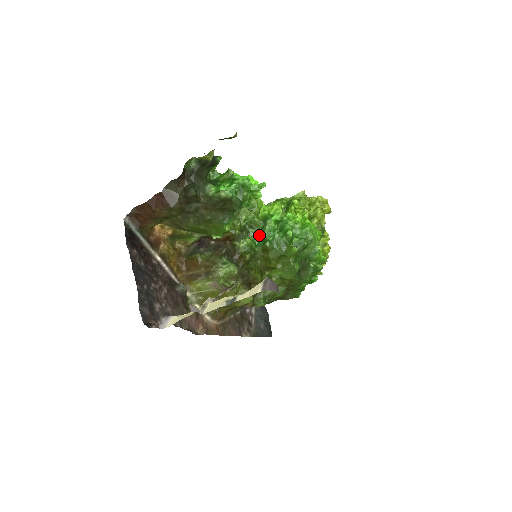
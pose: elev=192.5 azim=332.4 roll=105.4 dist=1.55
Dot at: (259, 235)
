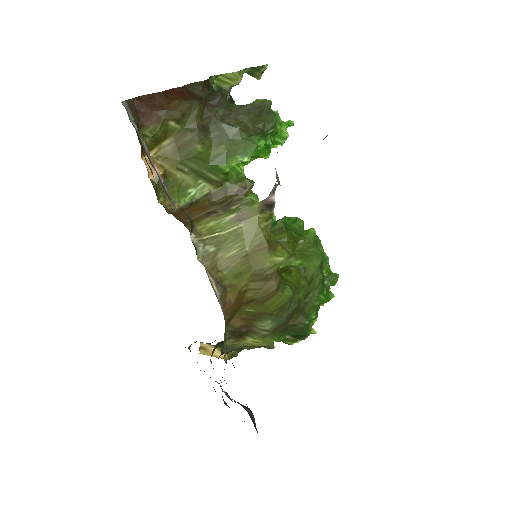
Dot at: occluded
